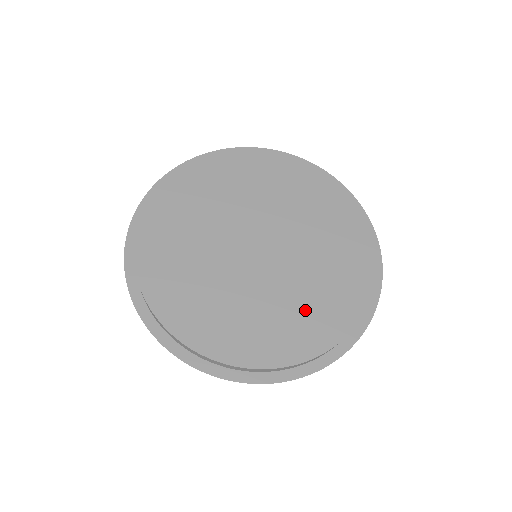
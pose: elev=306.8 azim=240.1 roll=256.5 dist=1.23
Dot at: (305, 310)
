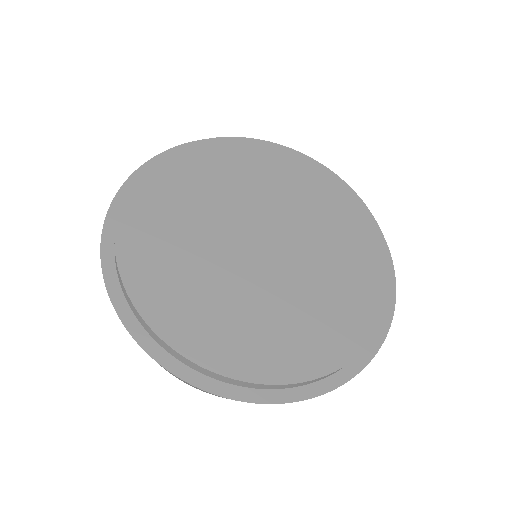
Dot at: (348, 266)
